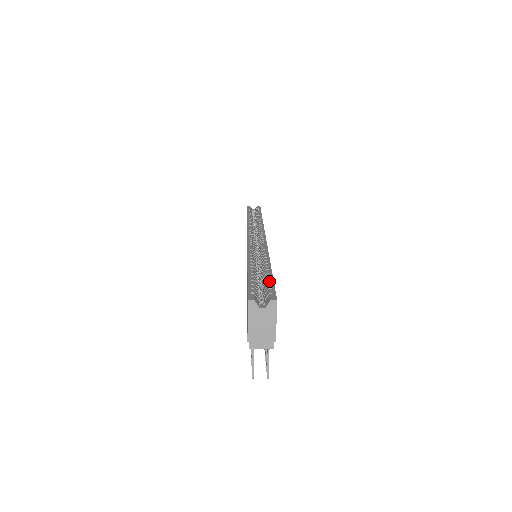
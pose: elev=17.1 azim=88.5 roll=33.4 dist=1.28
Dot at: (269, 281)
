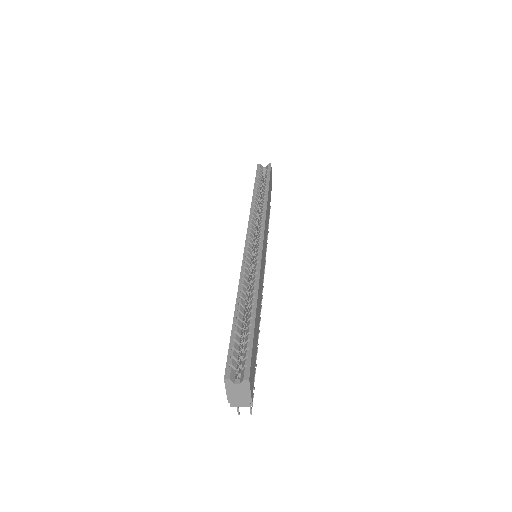
Dot at: (249, 342)
